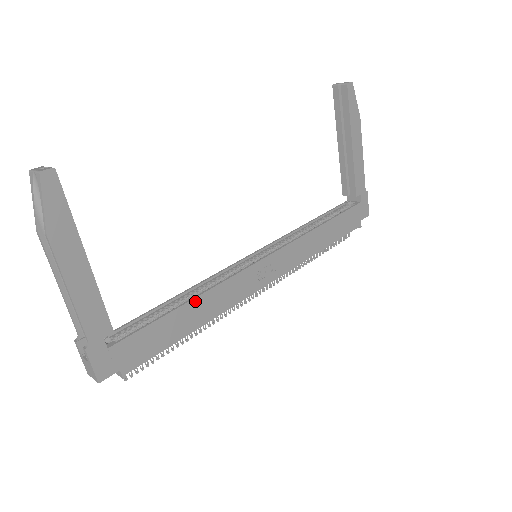
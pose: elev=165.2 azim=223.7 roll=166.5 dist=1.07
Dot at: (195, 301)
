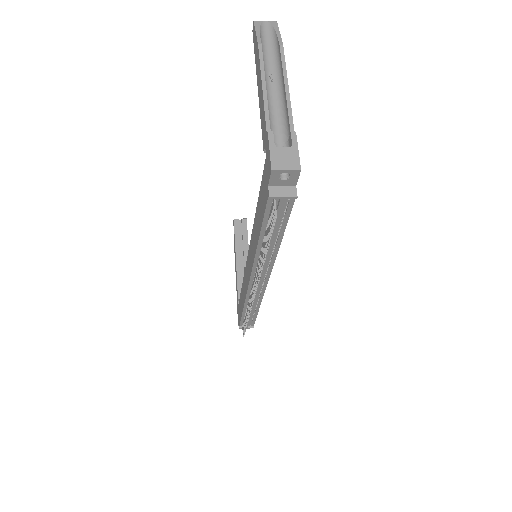
Dot at: occluded
